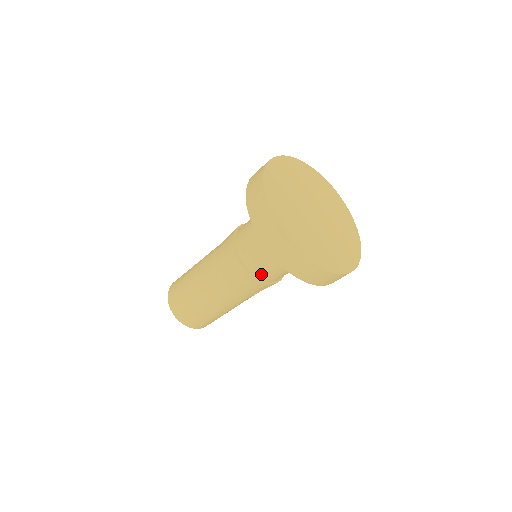
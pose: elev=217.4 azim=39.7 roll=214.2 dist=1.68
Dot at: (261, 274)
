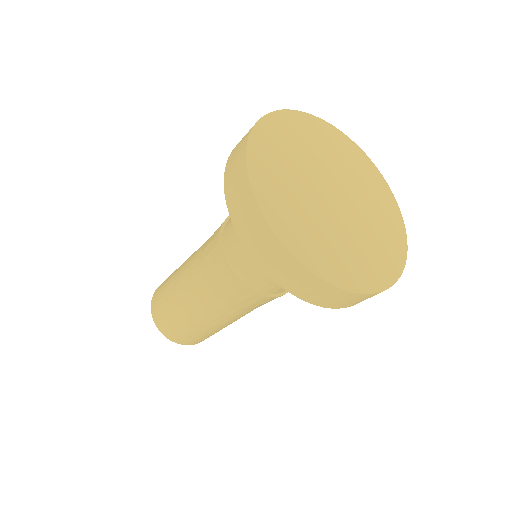
Dot at: (230, 252)
